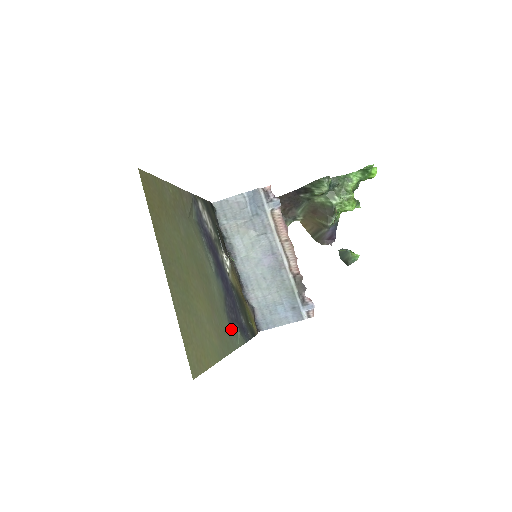
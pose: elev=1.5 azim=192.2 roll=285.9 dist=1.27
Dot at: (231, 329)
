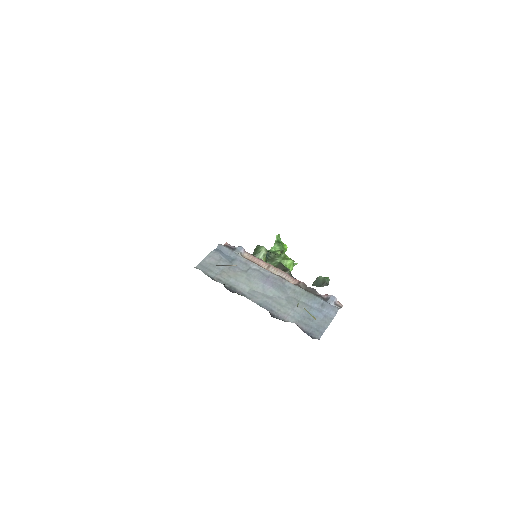
Dot at: occluded
